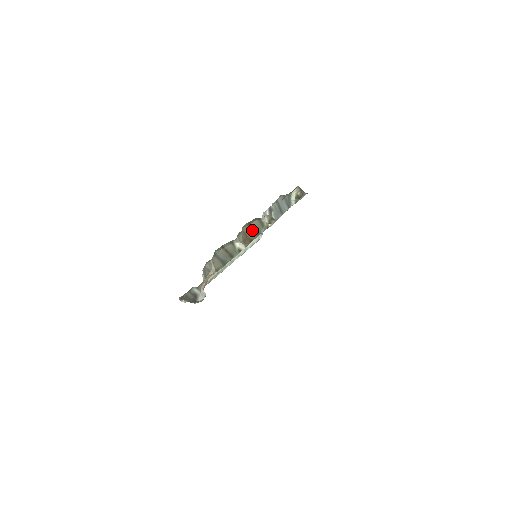
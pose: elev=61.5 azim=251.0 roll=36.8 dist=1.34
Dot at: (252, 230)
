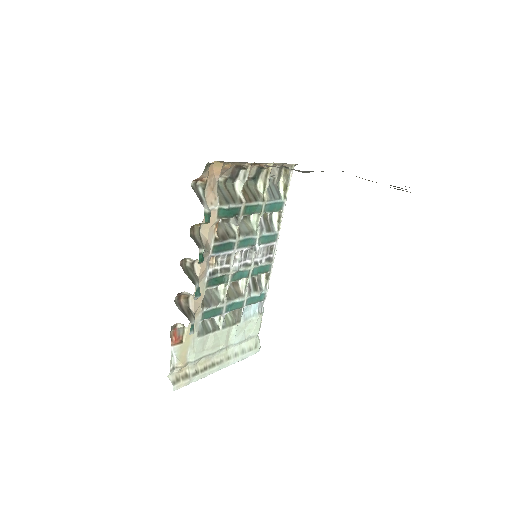
Dot at: (250, 192)
